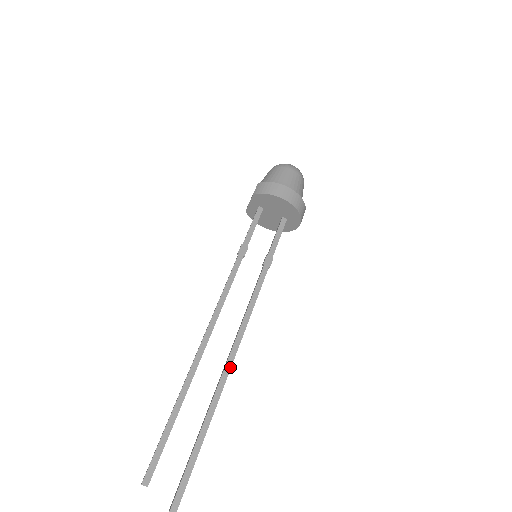
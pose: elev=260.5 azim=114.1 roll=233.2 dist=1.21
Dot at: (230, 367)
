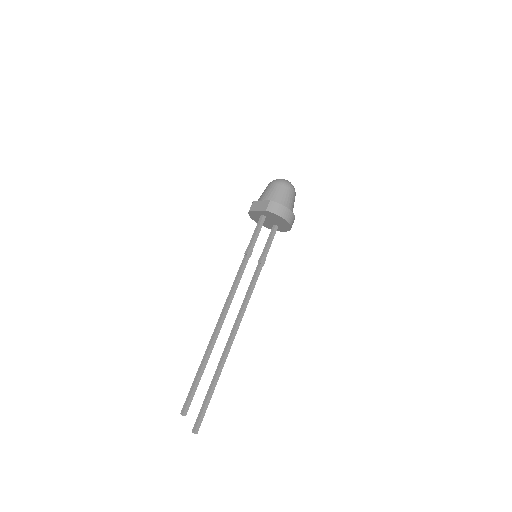
Dot at: occluded
